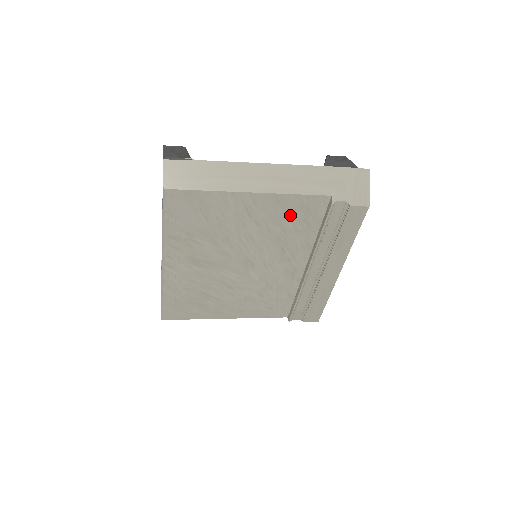
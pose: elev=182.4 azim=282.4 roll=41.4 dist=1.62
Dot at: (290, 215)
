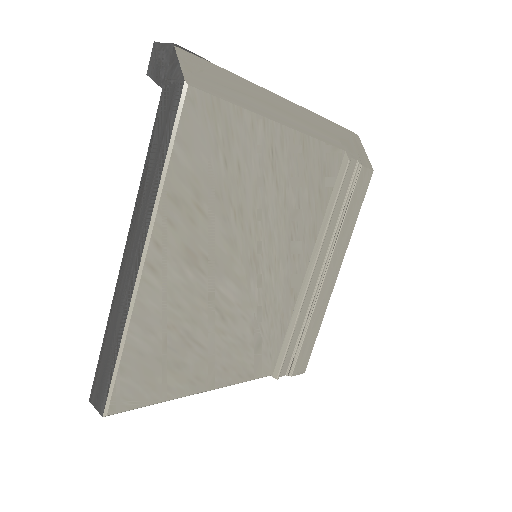
Dot at: (308, 176)
